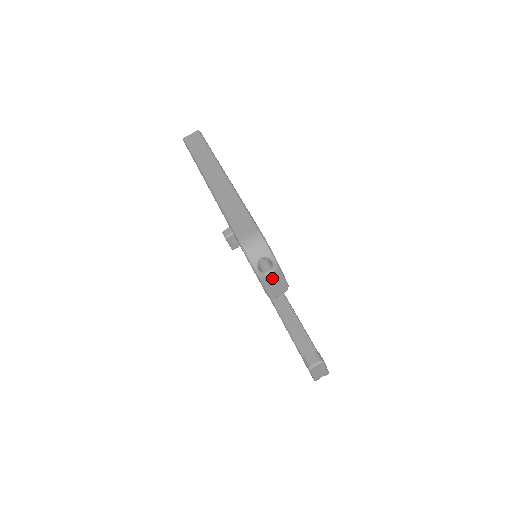
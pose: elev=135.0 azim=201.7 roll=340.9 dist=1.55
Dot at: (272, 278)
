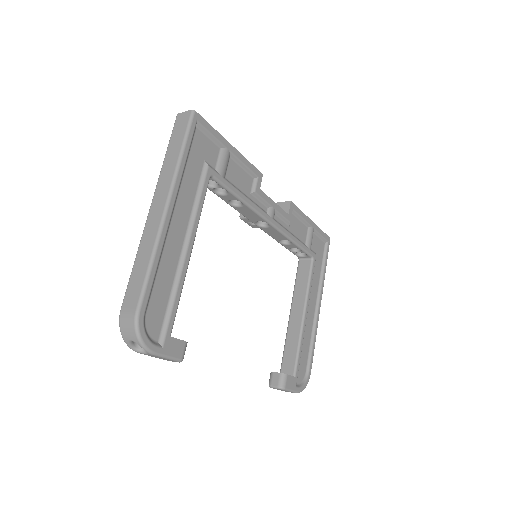
Dot at: (152, 355)
